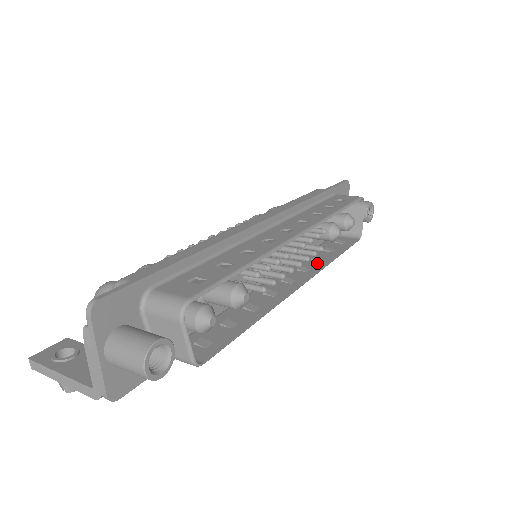
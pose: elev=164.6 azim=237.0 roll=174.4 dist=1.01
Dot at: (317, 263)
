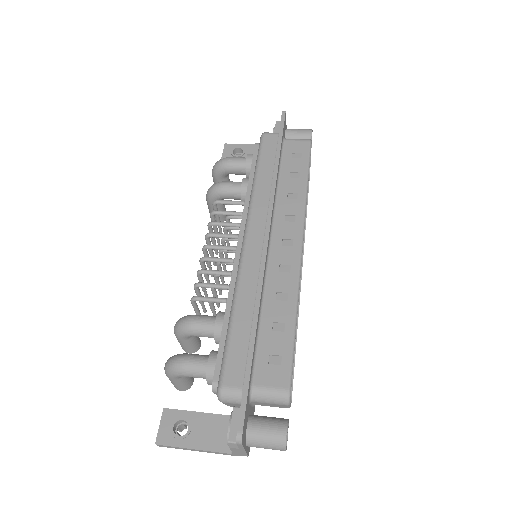
Dot at: occluded
